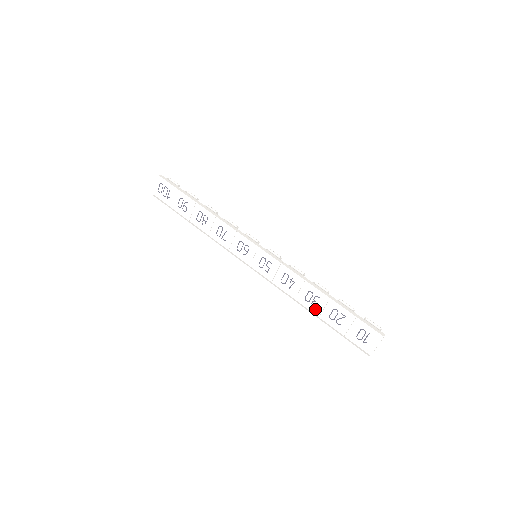
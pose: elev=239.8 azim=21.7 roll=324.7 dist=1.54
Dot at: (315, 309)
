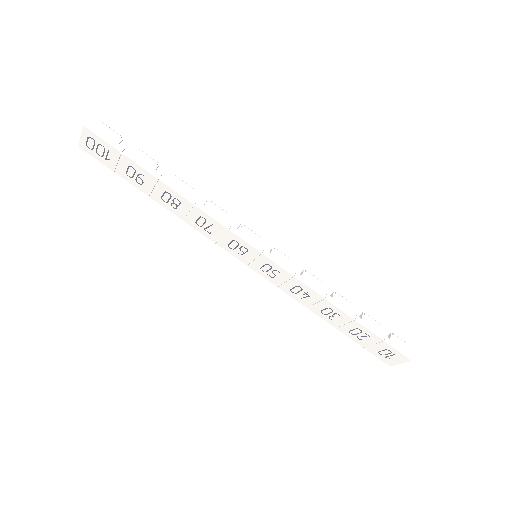
Dot at: (332, 322)
